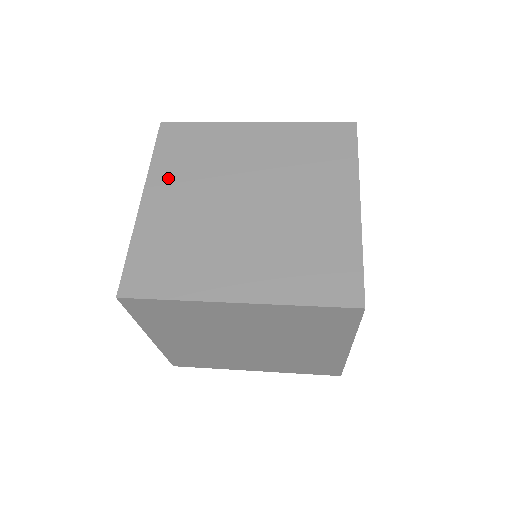
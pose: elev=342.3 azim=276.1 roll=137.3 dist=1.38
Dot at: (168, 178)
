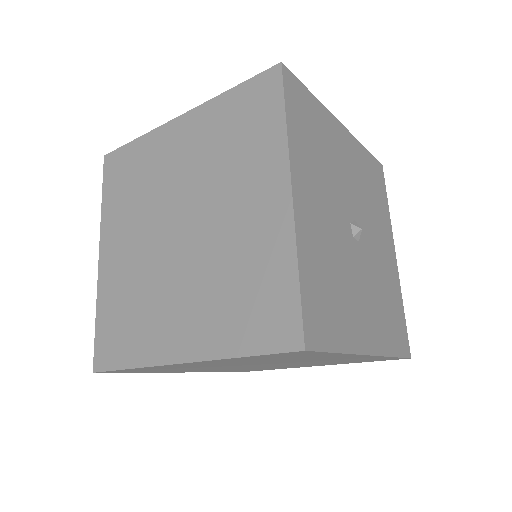
Dot at: occluded
